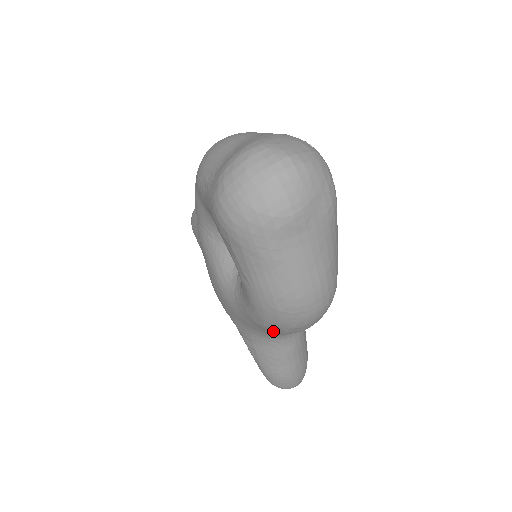
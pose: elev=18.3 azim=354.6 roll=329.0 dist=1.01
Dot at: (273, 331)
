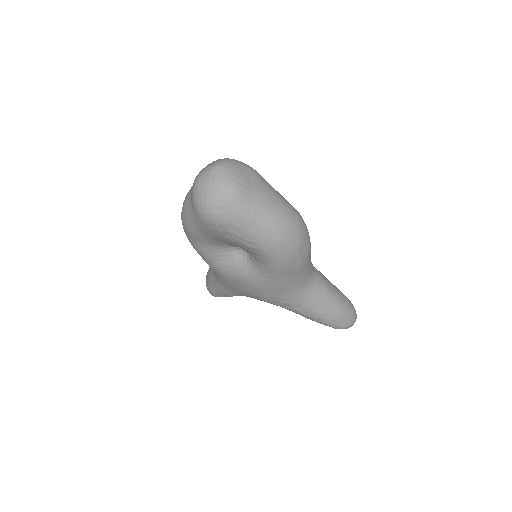
Dot at: (295, 269)
